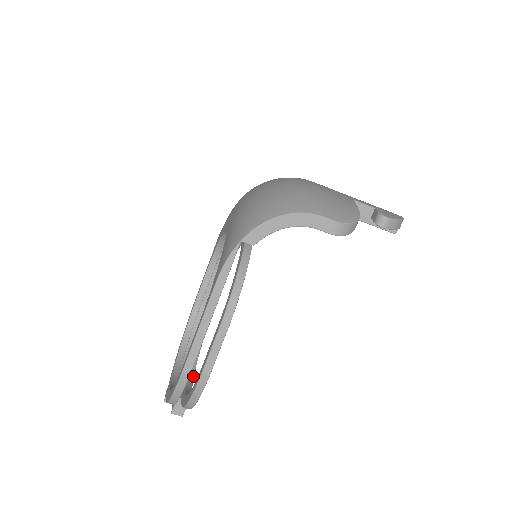
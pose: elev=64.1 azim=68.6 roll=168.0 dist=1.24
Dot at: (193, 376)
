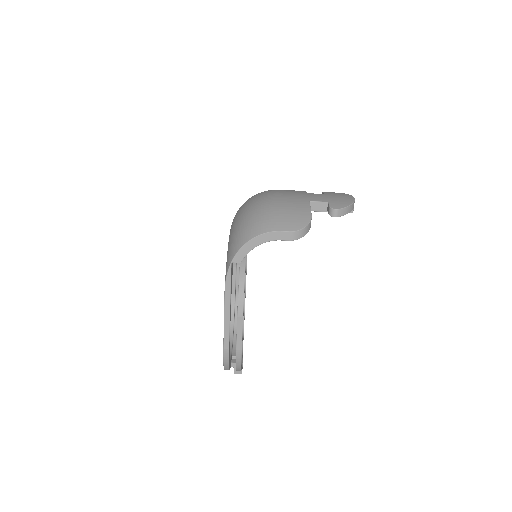
Dot at: (242, 345)
